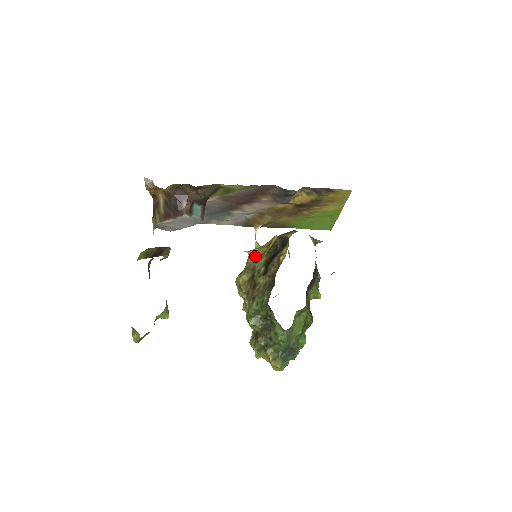
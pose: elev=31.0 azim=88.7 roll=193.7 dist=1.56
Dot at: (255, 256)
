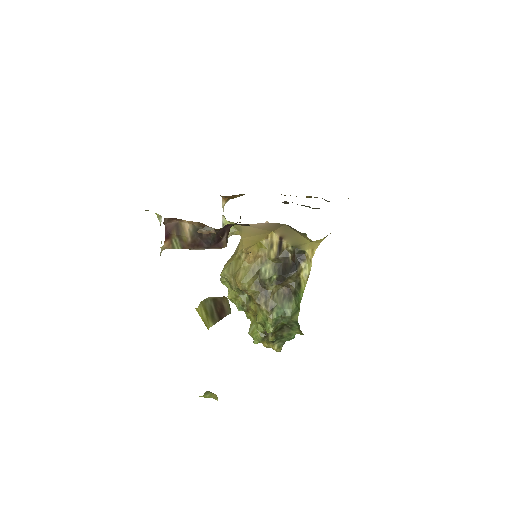
Dot at: (256, 257)
